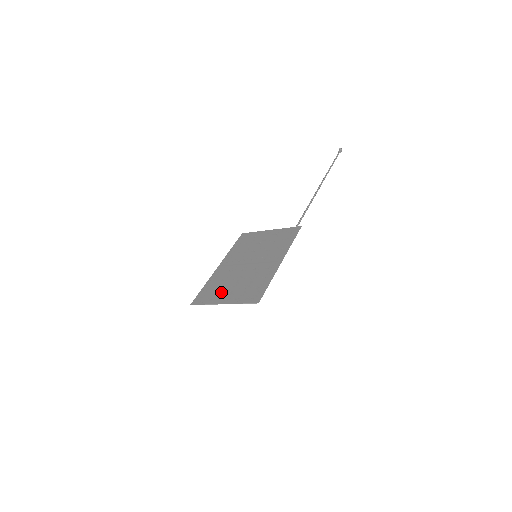
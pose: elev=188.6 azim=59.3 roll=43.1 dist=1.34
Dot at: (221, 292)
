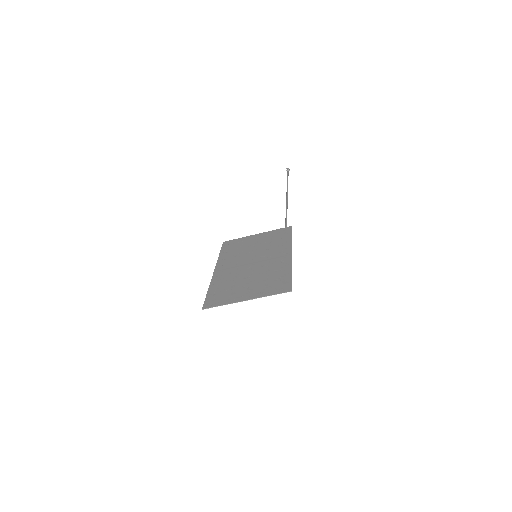
Dot at: (236, 291)
